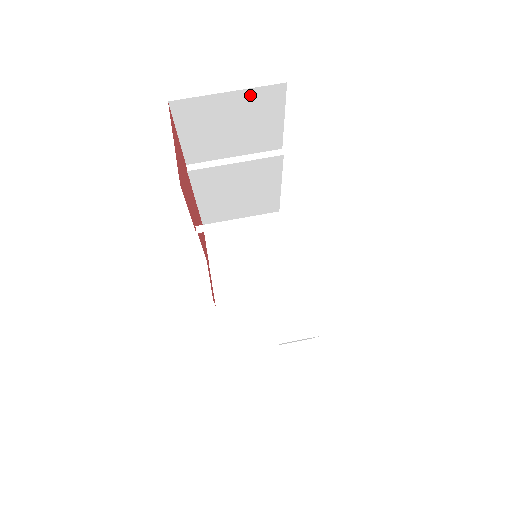
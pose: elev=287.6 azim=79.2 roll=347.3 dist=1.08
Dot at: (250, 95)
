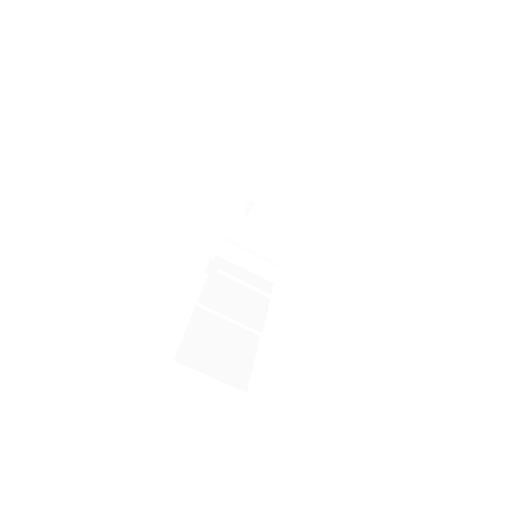
Dot at: occluded
